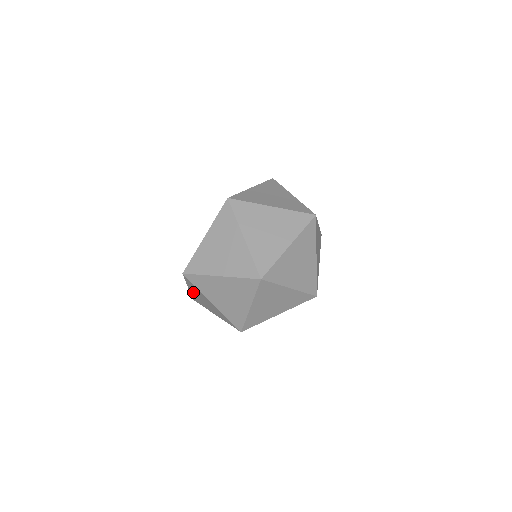
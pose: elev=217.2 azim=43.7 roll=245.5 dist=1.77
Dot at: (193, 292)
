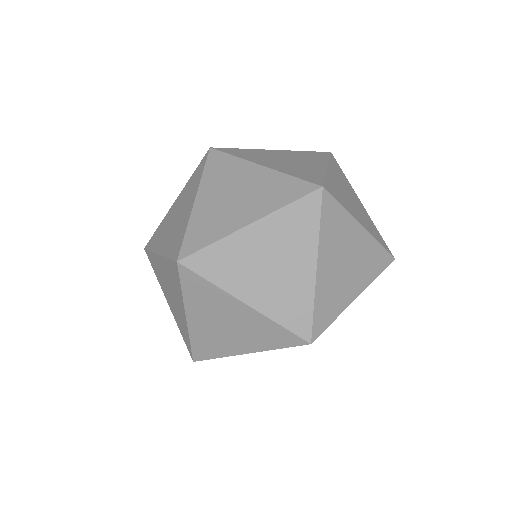
Dot at: occluded
